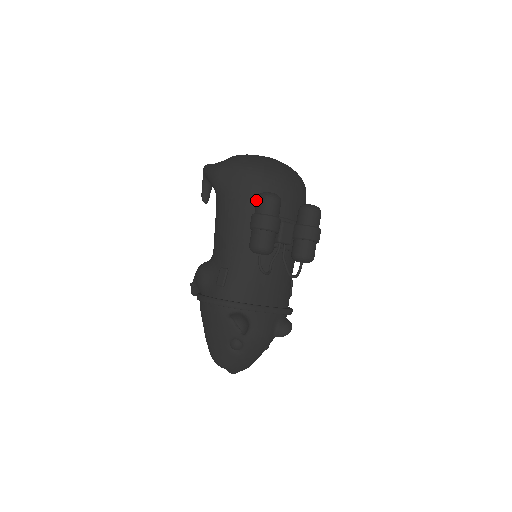
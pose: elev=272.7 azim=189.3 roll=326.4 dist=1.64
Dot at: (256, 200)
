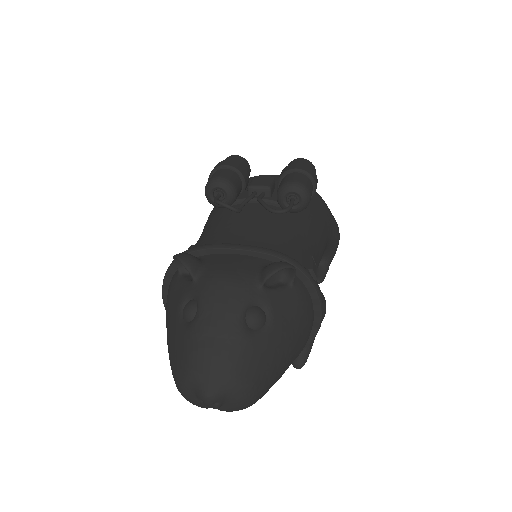
Dot at: occluded
